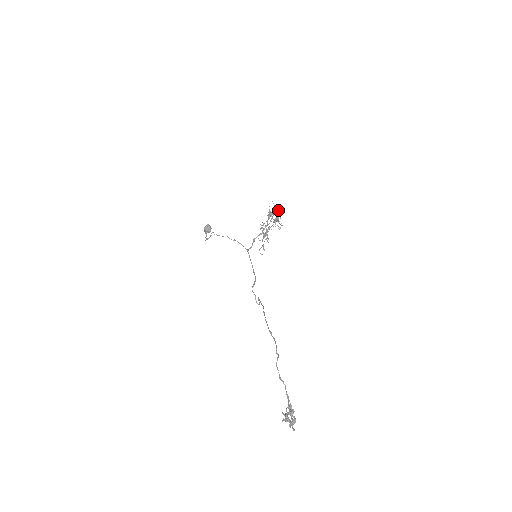
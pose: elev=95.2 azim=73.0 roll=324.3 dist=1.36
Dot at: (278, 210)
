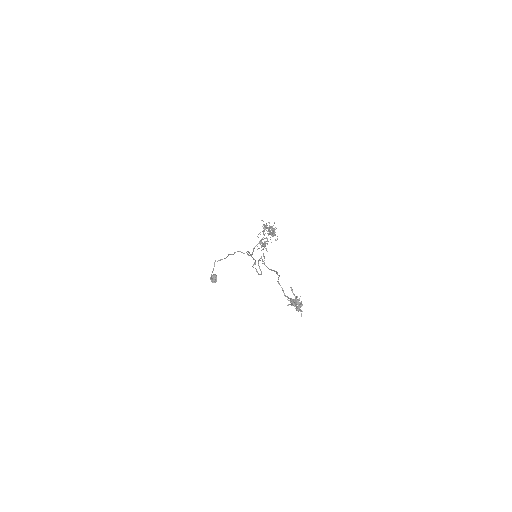
Dot at: (272, 226)
